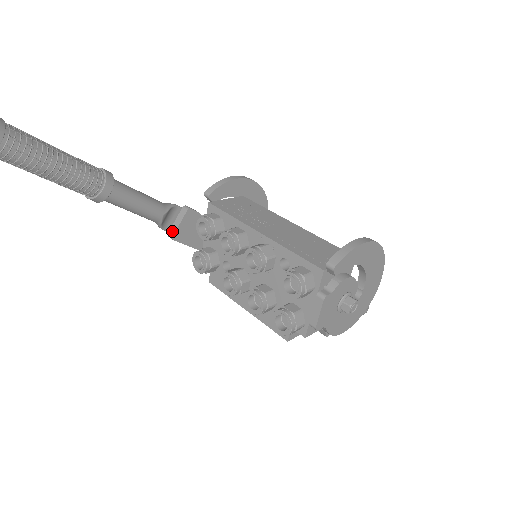
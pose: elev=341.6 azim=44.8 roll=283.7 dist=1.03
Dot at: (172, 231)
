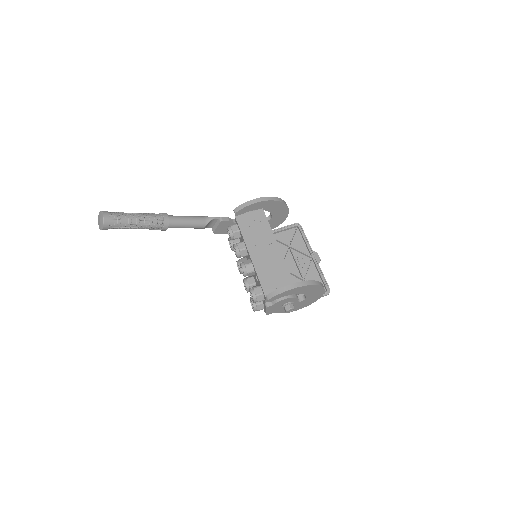
Dot at: (213, 229)
